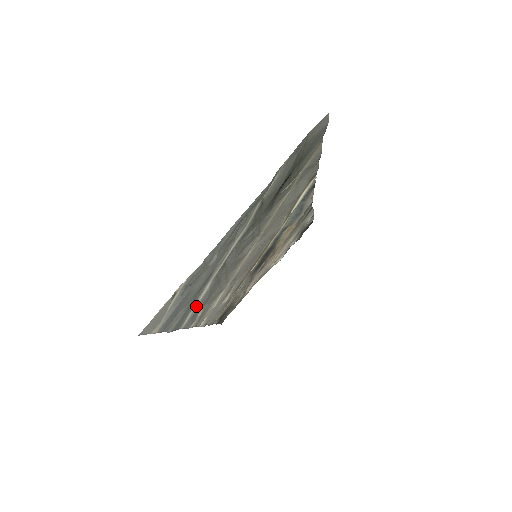
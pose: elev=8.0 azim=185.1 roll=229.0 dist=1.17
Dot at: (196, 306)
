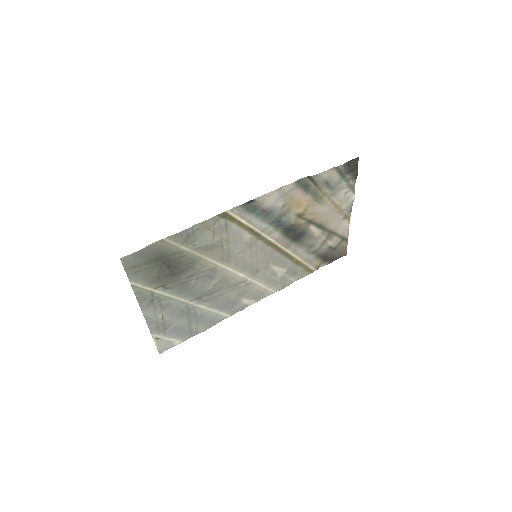
Dot at: (218, 310)
